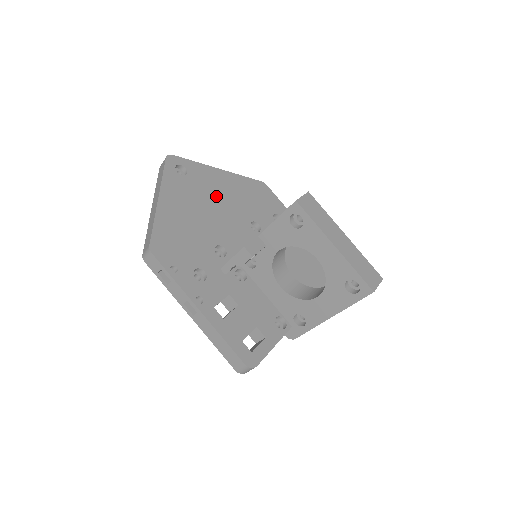
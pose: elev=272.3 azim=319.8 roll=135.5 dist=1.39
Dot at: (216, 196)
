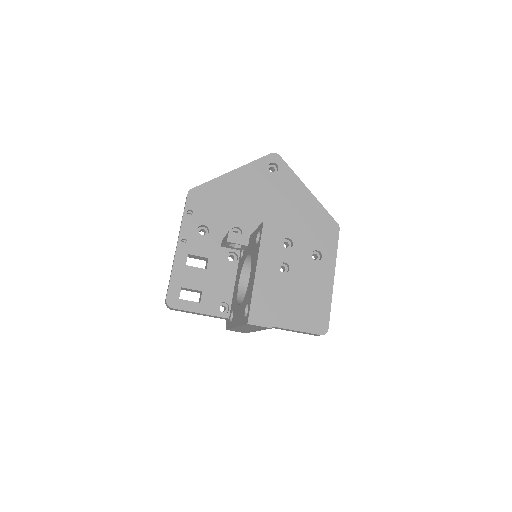
Dot at: (280, 201)
